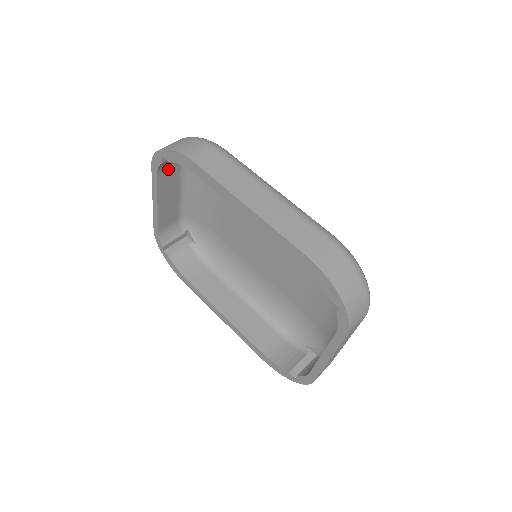
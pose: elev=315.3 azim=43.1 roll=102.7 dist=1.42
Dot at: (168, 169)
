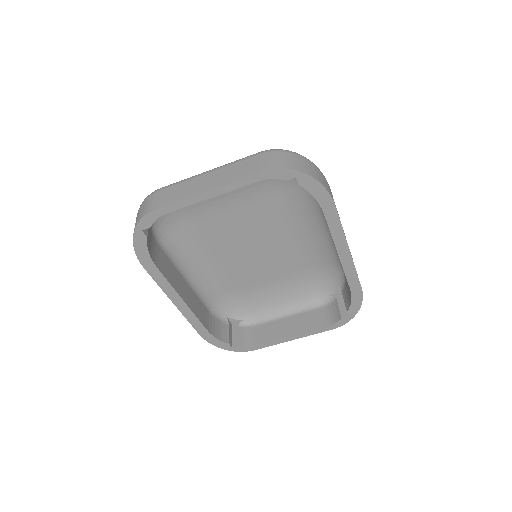
Dot at: occluded
